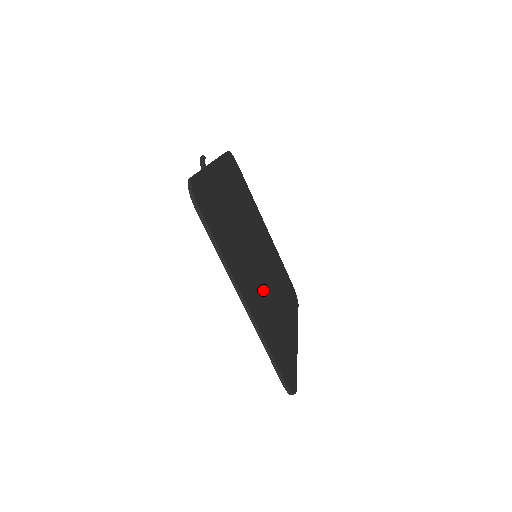
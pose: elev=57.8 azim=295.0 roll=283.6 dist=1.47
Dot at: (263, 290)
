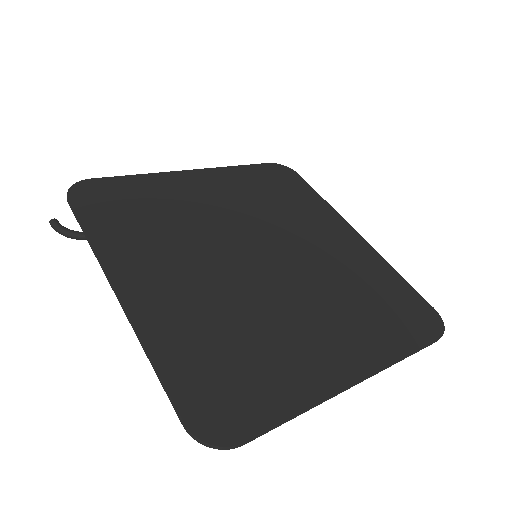
Dot at: (316, 291)
